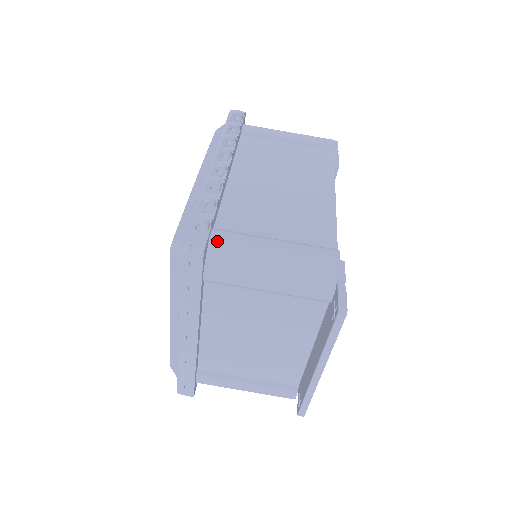
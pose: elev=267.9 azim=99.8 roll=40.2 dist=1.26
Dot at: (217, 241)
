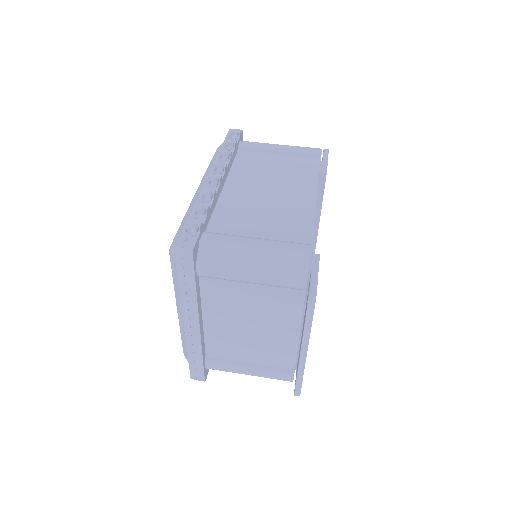
Dot at: (206, 242)
